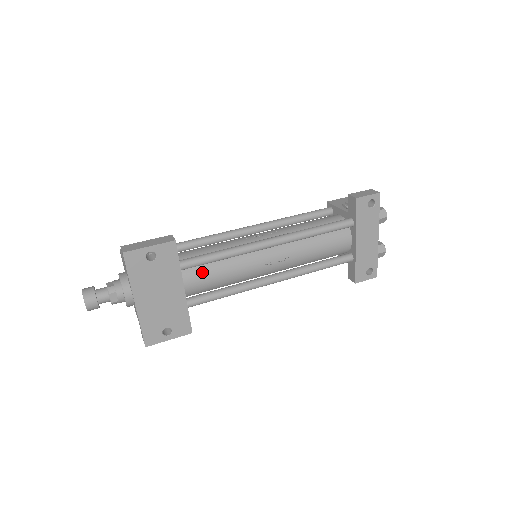
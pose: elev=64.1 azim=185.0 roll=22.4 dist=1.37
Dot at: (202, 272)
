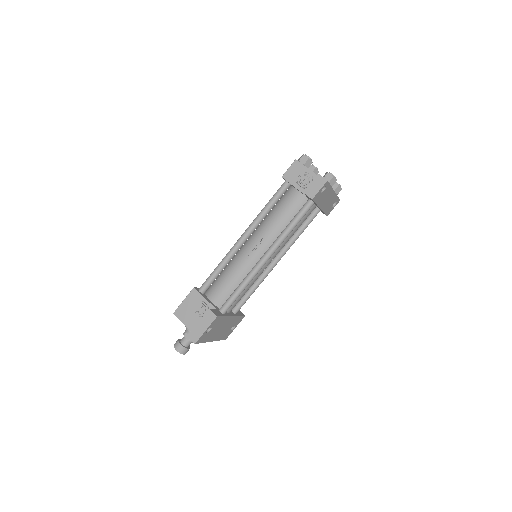
Dot at: occluded
